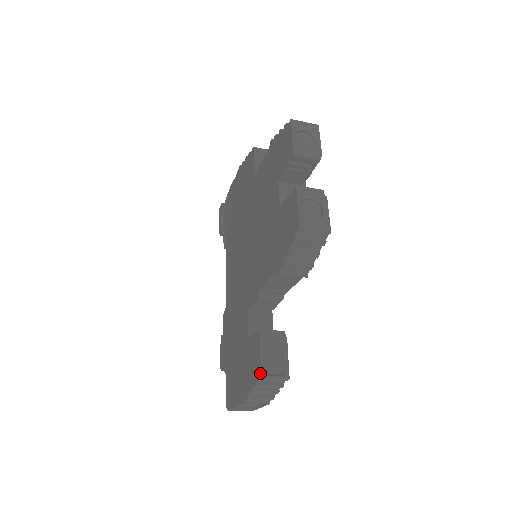
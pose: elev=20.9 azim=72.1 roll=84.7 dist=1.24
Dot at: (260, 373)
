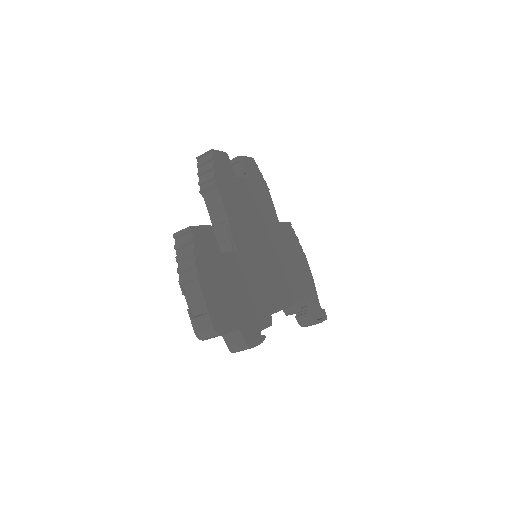
Dot at: (175, 235)
